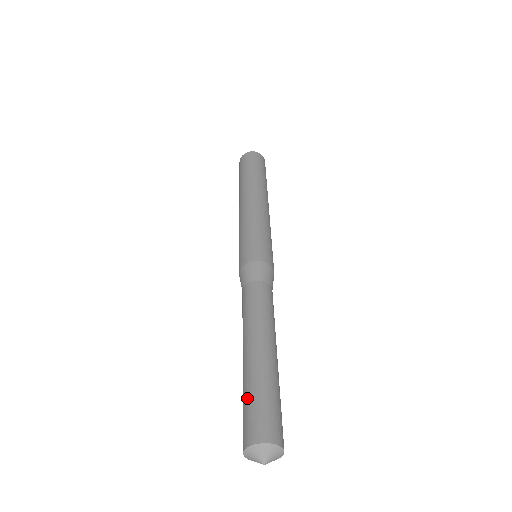
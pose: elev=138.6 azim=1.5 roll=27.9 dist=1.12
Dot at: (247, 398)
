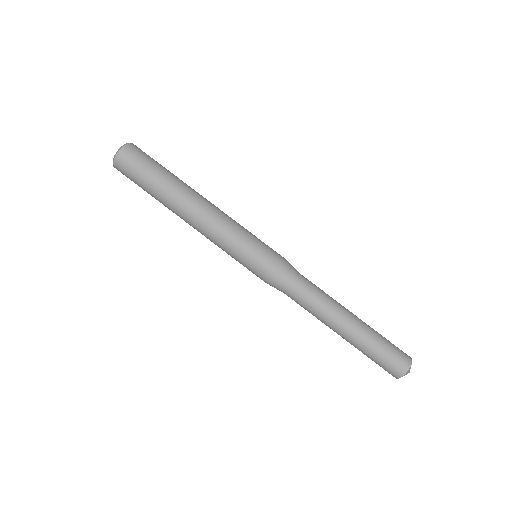
Dot at: (372, 358)
